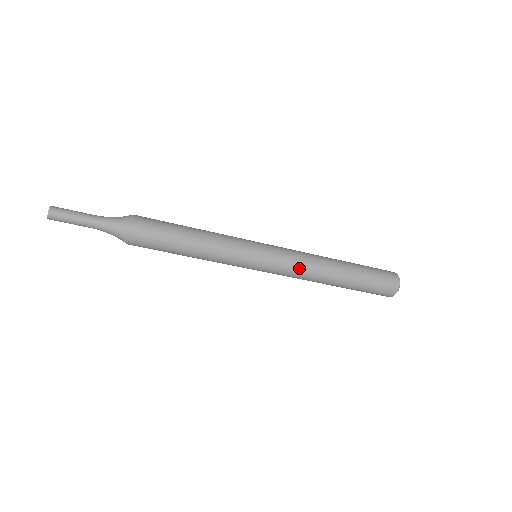
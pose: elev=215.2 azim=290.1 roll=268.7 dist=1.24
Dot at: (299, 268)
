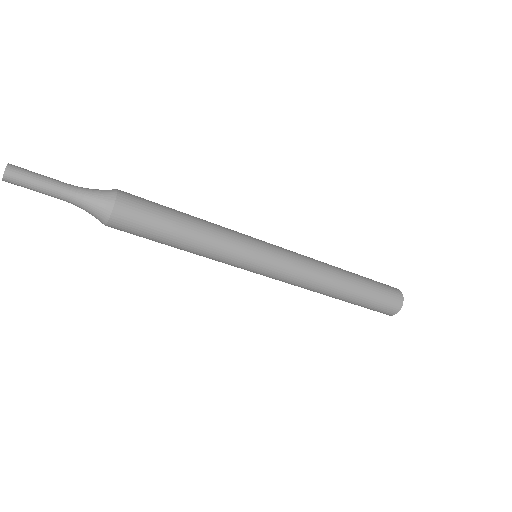
Dot at: (306, 263)
